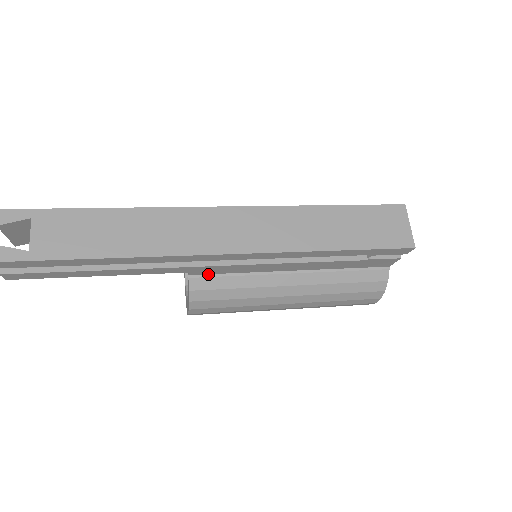
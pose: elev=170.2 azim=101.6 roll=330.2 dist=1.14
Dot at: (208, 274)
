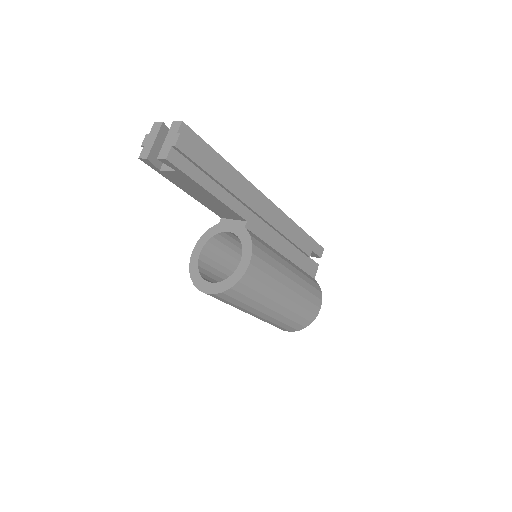
Dot at: (252, 233)
